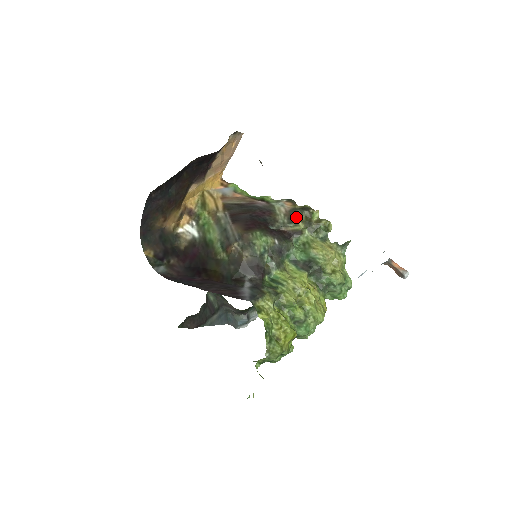
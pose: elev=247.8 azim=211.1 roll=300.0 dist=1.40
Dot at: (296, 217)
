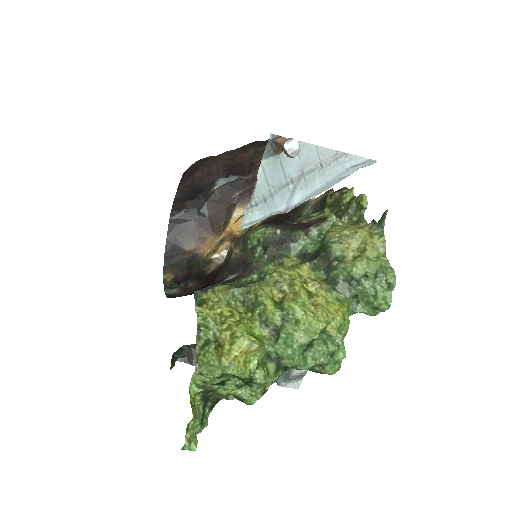
Dot at: (324, 204)
